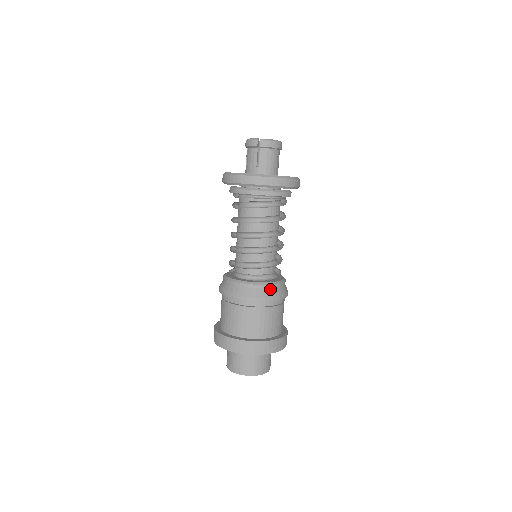
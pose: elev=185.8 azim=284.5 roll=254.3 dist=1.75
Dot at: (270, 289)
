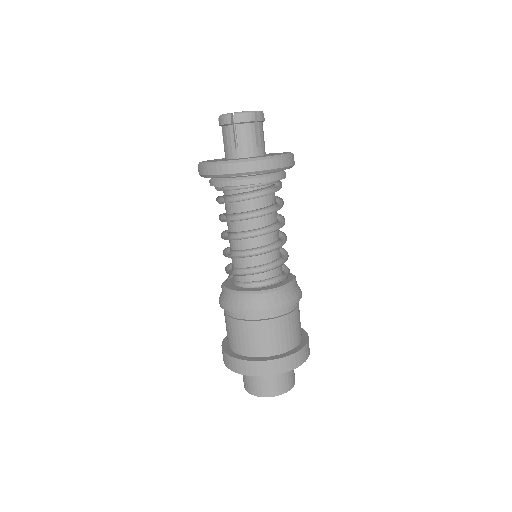
Dot at: (276, 296)
